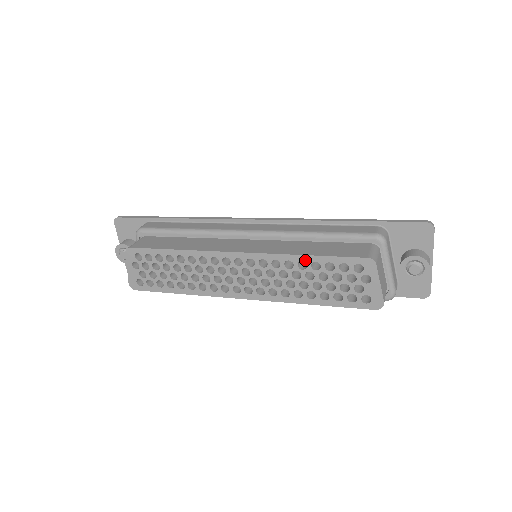
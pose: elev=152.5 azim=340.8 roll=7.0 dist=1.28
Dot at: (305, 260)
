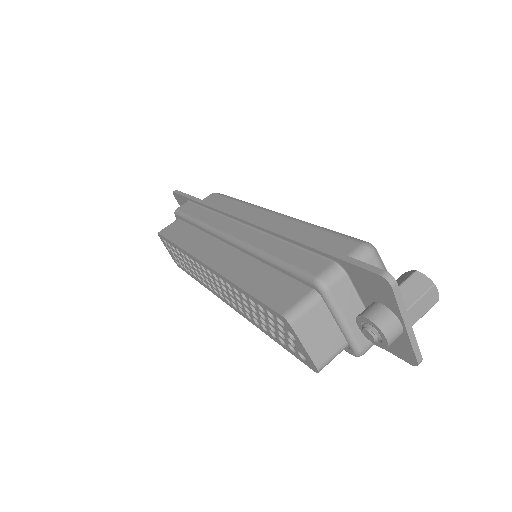
Dot at: (243, 293)
